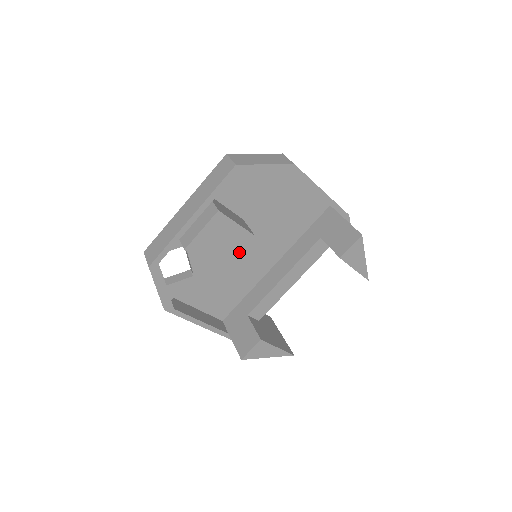
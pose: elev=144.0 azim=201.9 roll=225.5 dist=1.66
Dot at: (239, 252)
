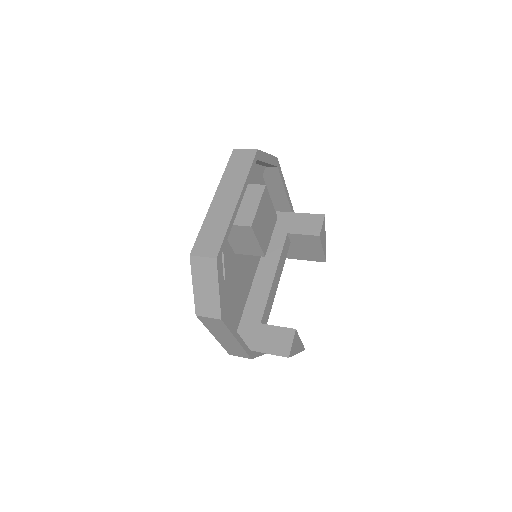
Dot at: (271, 234)
